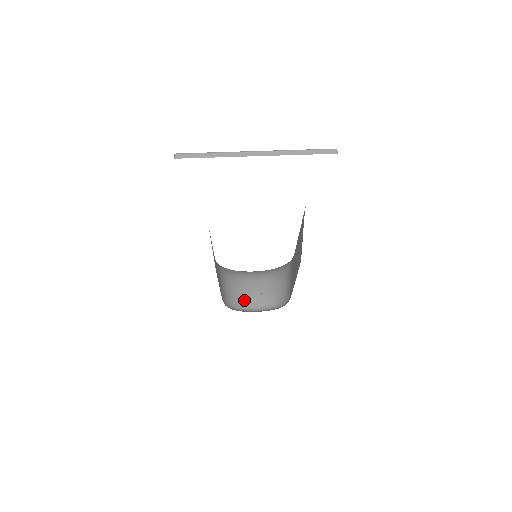
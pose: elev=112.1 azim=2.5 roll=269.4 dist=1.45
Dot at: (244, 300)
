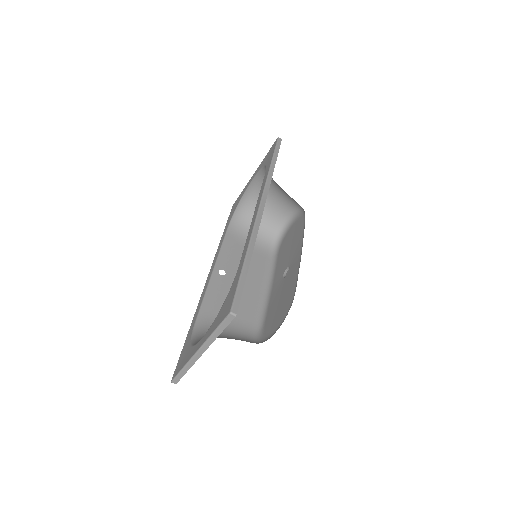
Dot at: (275, 219)
